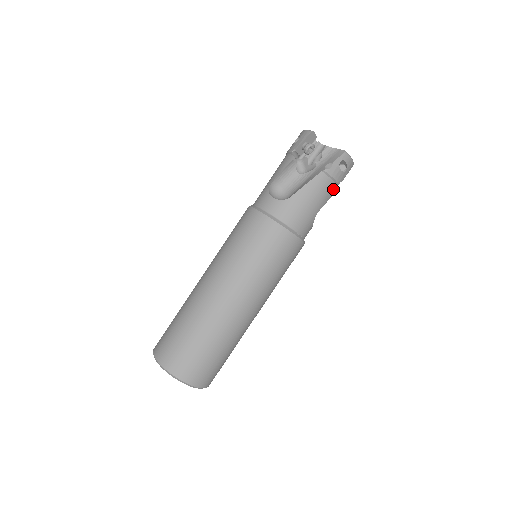
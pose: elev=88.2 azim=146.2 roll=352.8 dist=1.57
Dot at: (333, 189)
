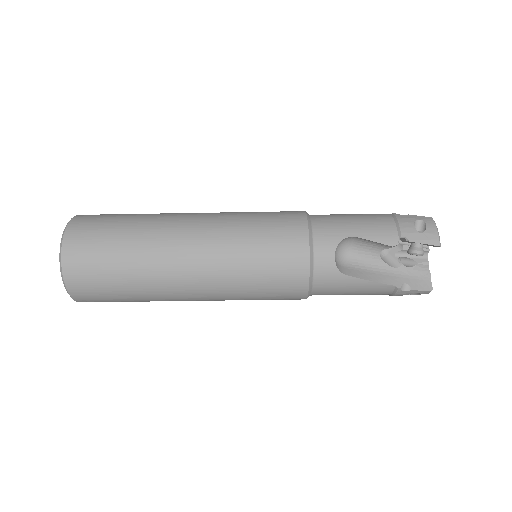
Dot at: occluded
